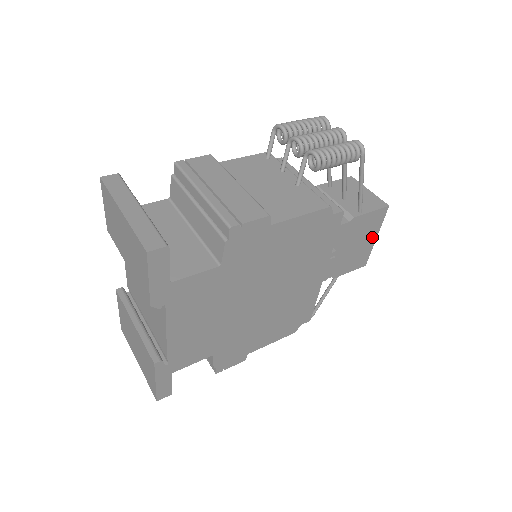
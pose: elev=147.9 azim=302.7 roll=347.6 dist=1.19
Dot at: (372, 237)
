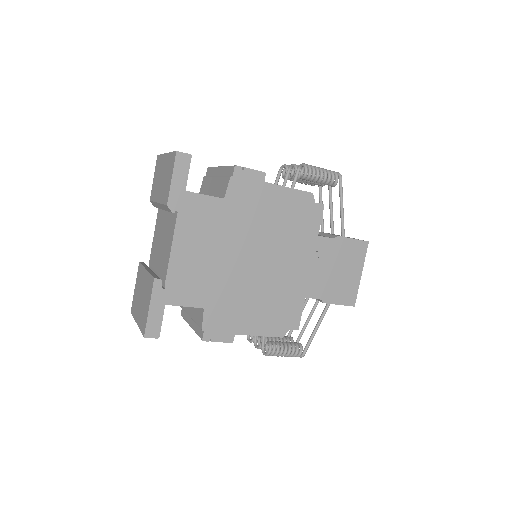
Dot at: (357, 271)
